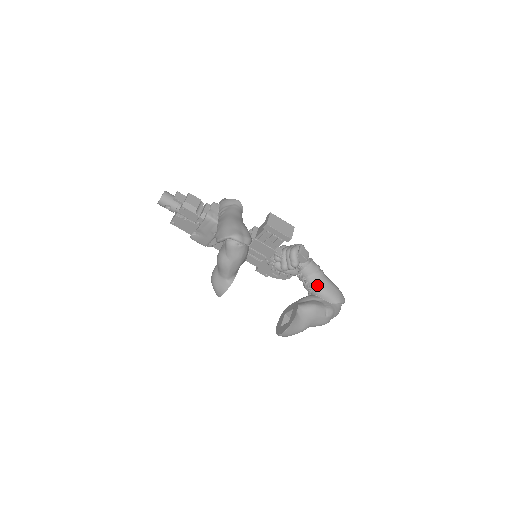
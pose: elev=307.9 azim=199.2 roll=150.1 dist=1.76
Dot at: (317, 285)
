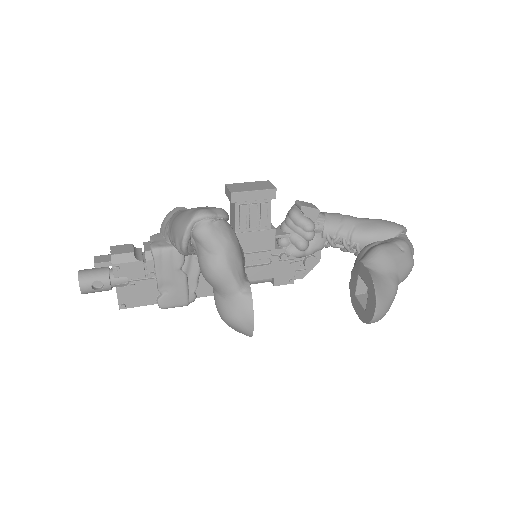
Dot at: (357, 231)
